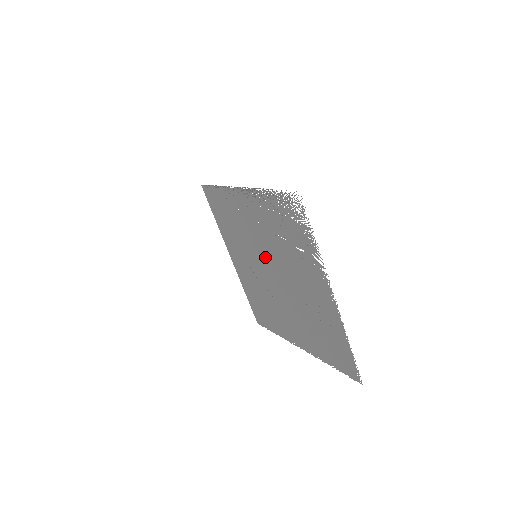
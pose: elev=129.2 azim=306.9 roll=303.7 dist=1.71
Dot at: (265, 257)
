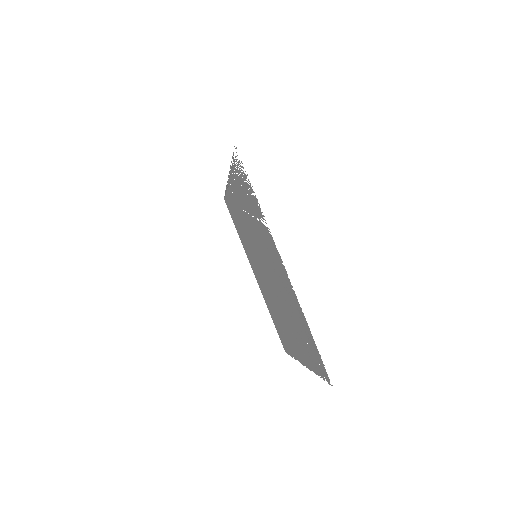
Dot at: (257, 252)
